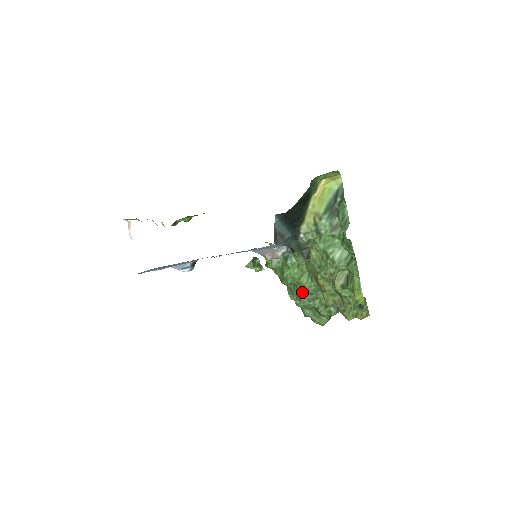
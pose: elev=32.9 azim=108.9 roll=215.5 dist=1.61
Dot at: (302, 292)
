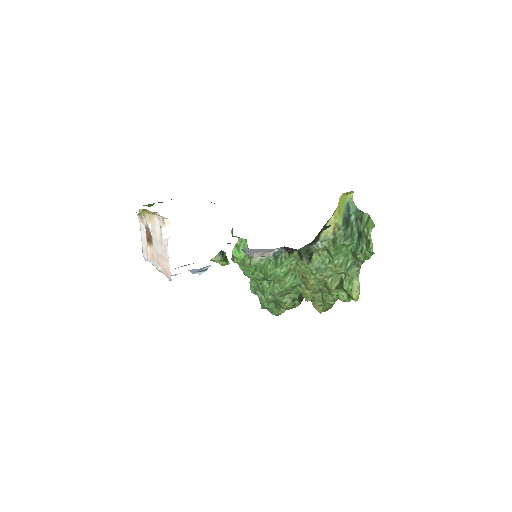
Dot at: (281, 289)
